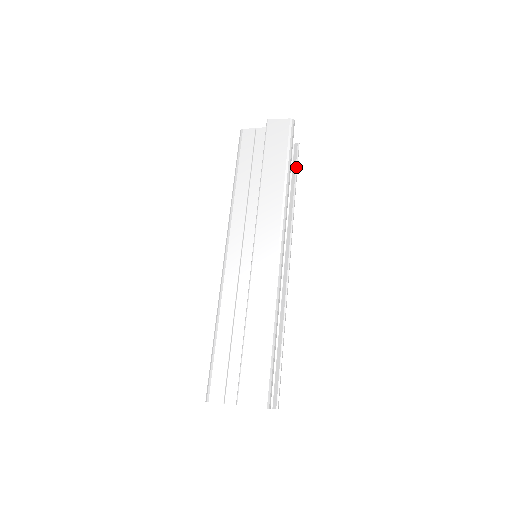
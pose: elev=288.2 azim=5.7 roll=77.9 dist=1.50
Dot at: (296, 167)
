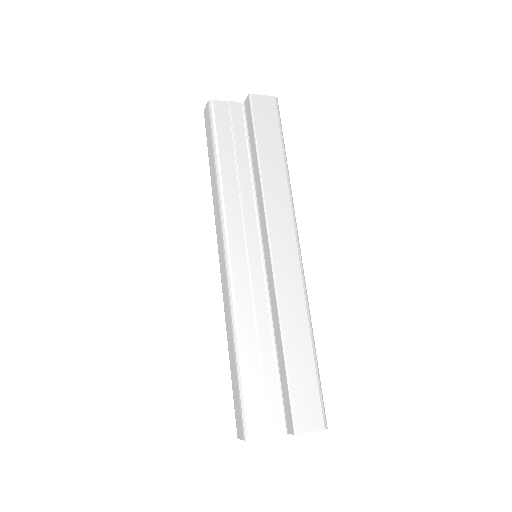
Dot at: occluded
